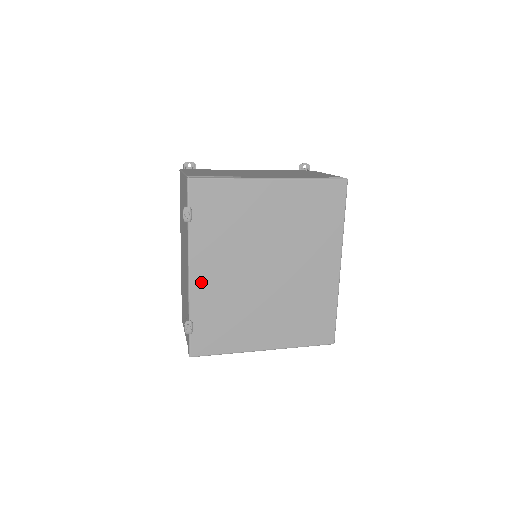
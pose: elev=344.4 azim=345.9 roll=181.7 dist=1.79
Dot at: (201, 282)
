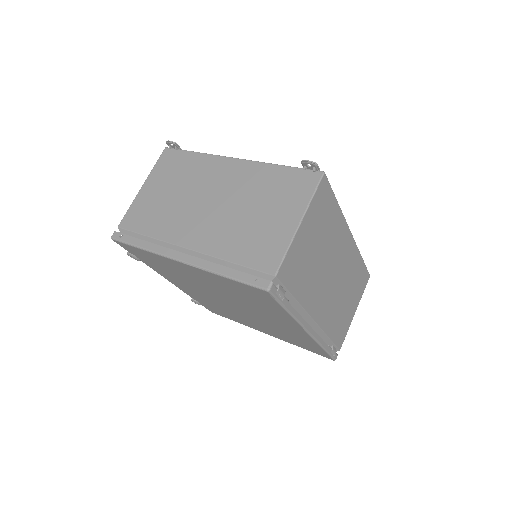
Dot at: (183, 288)
